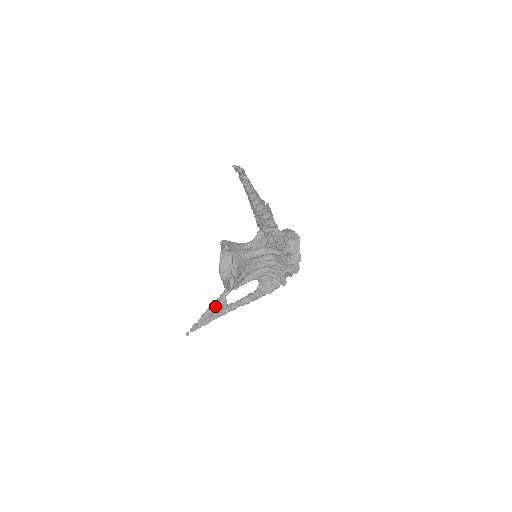
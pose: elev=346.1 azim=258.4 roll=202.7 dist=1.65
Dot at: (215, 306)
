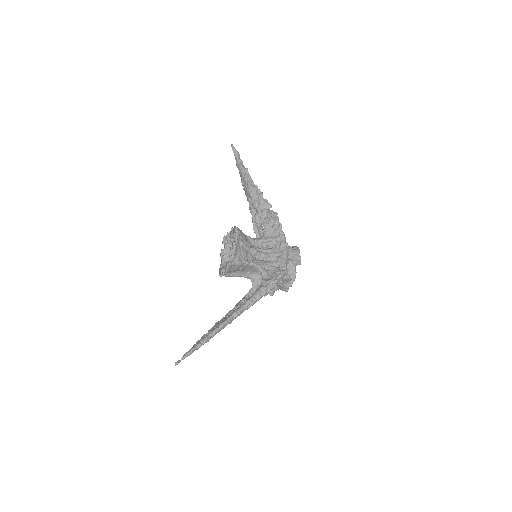
Dot at: (214, 326)
